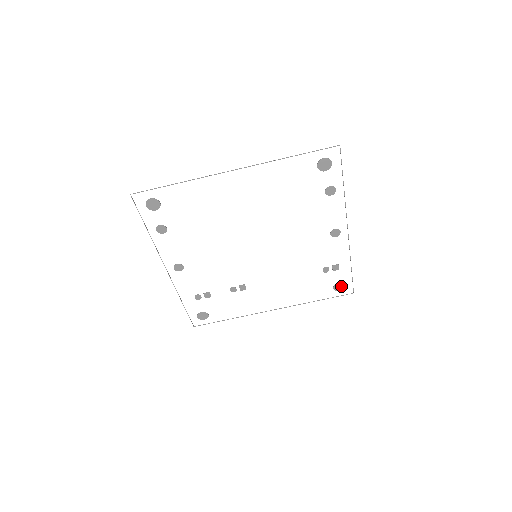
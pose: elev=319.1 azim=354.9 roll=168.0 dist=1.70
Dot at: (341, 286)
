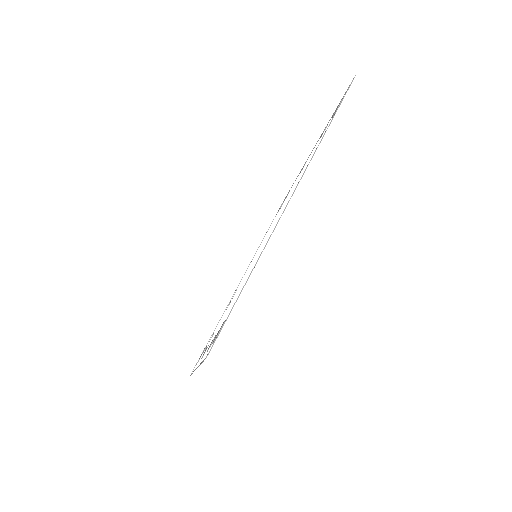
Dot at: occluded
